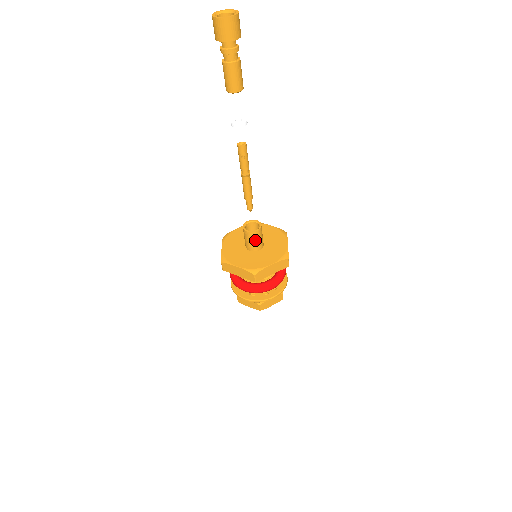
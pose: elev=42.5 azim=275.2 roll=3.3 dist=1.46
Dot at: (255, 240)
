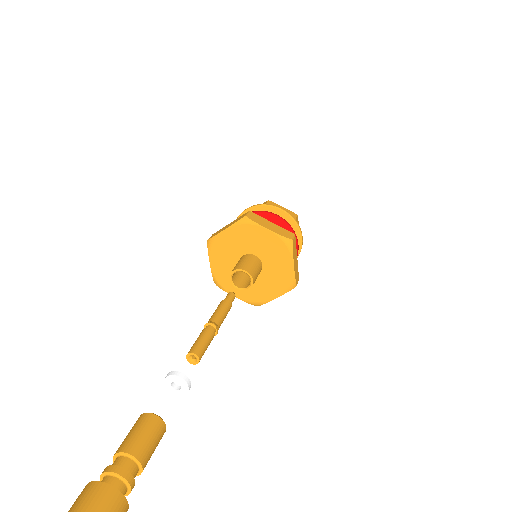
Dot at: occluded
